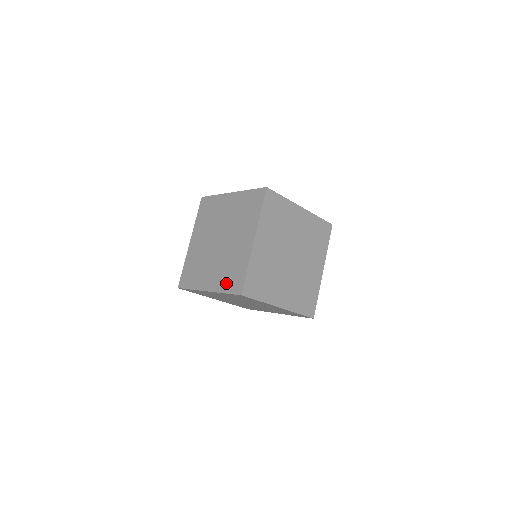
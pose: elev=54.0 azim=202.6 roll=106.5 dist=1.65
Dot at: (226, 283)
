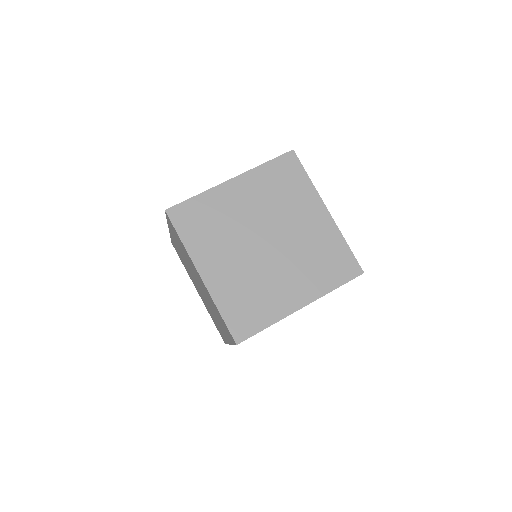
Dot at: occluded
